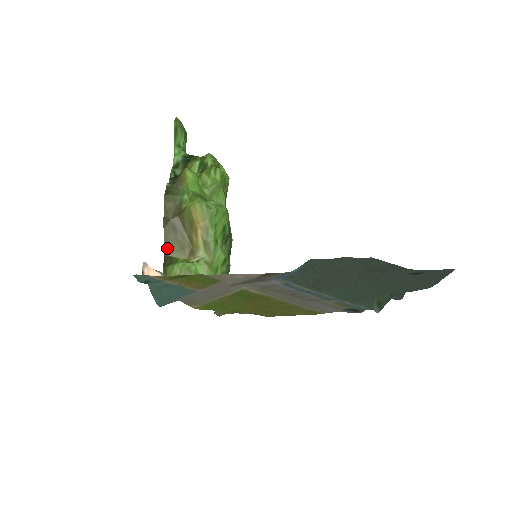
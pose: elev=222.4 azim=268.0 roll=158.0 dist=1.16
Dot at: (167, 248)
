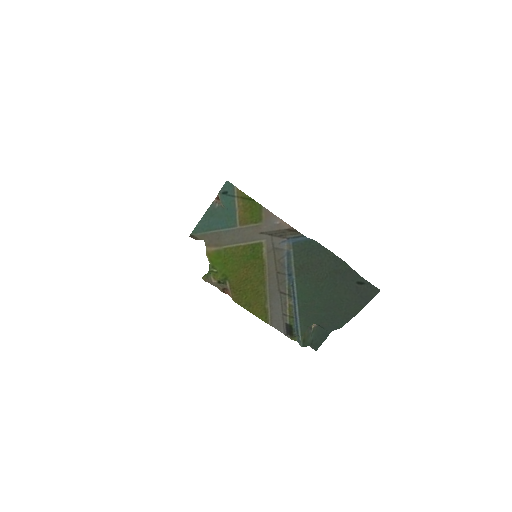
Dot at: occluded
